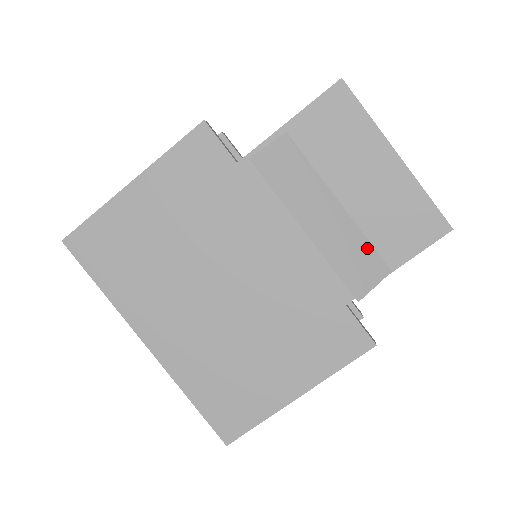
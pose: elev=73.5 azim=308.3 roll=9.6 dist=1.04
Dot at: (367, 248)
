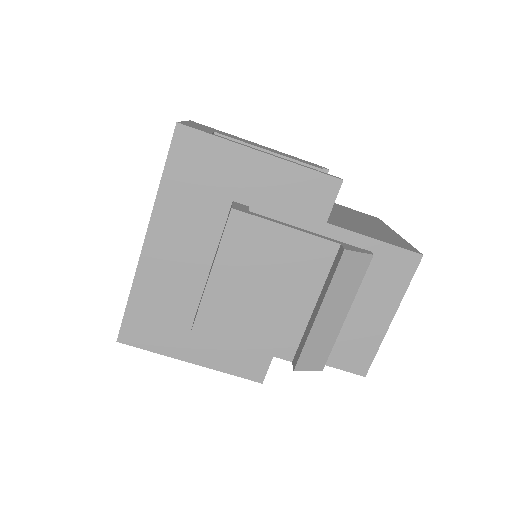
Dot at: (328, 349)
